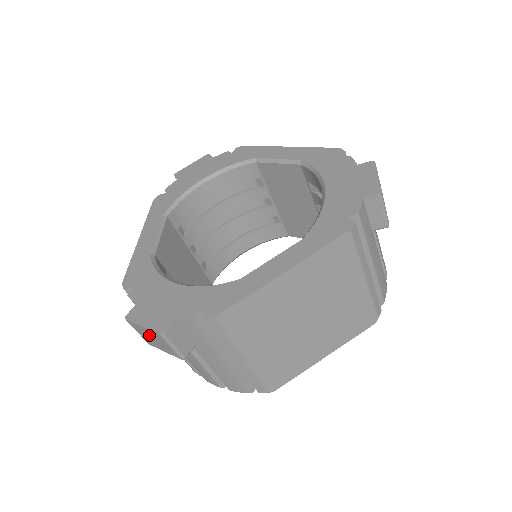
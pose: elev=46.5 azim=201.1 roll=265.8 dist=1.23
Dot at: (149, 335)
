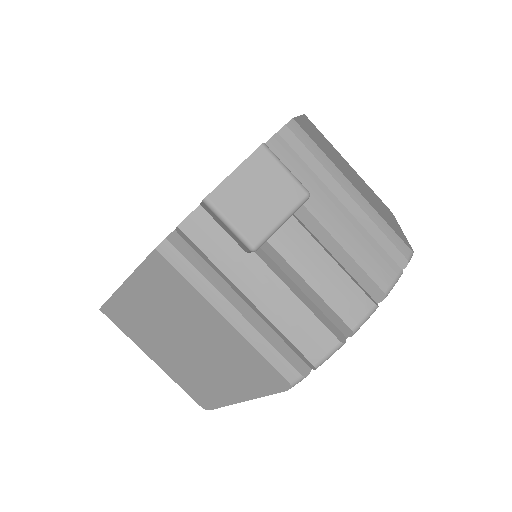
Dot at: (249, 188)
